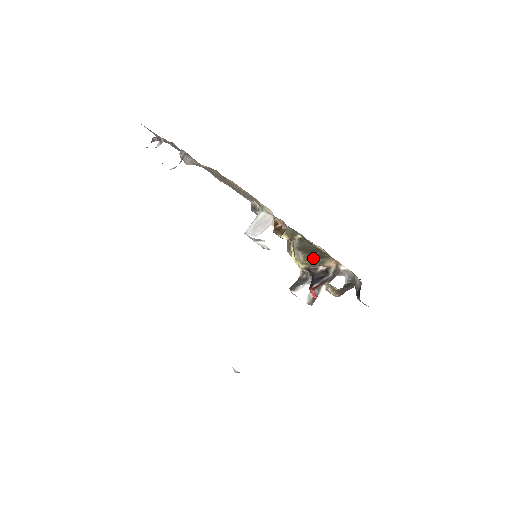
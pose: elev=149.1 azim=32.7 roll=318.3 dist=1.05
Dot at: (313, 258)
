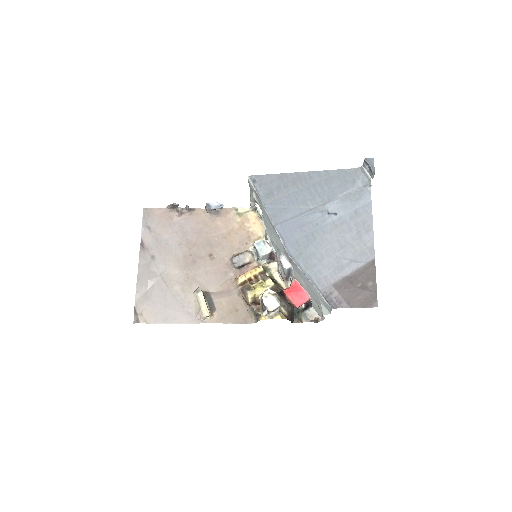
Dot at: (277, 285)
